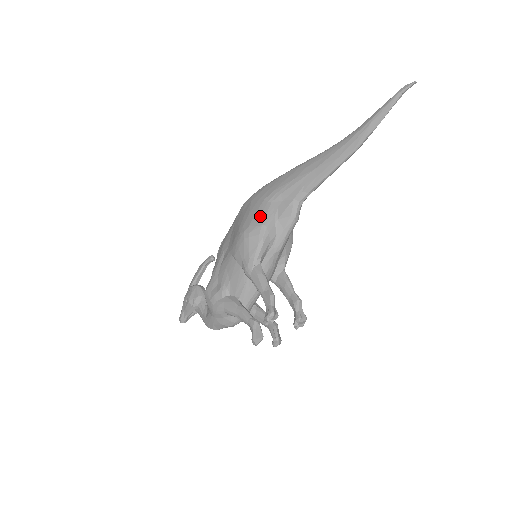
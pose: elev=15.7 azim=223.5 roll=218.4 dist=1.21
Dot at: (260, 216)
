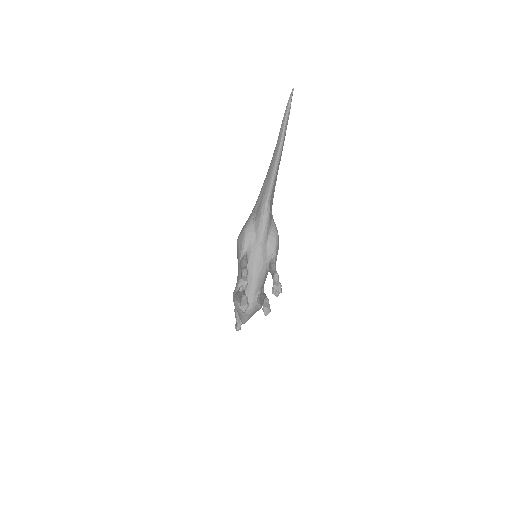
Dot at: (245, 224)
